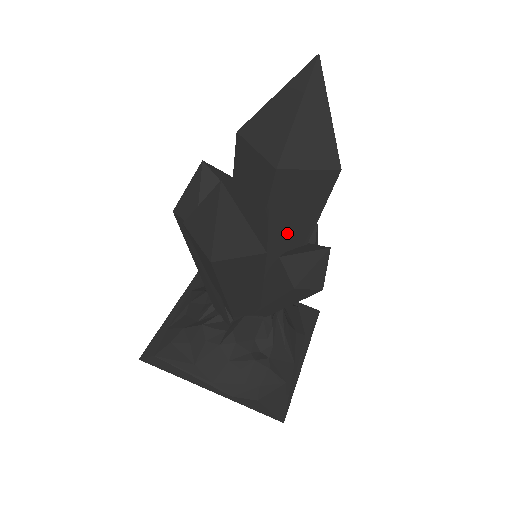
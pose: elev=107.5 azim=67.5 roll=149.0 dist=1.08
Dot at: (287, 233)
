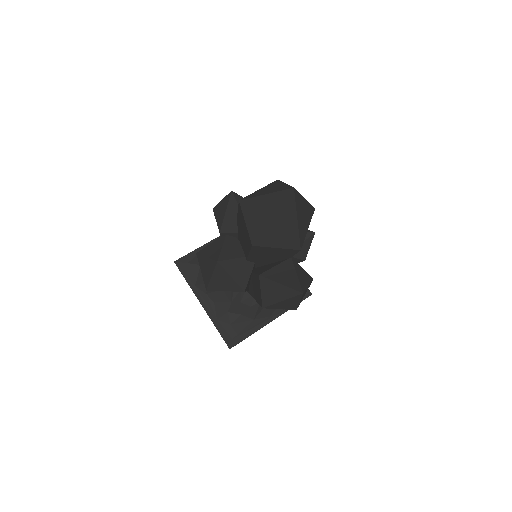
Dot at: occluded
